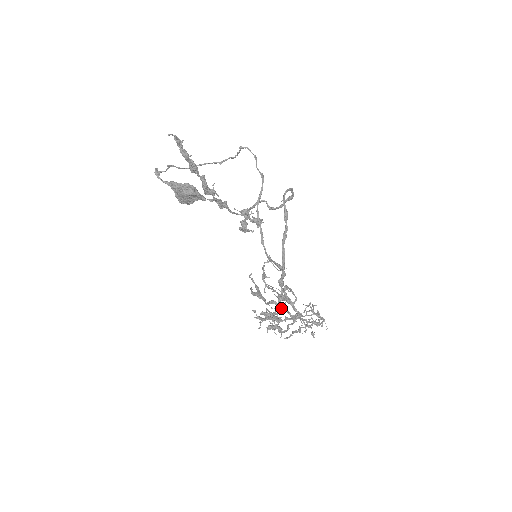
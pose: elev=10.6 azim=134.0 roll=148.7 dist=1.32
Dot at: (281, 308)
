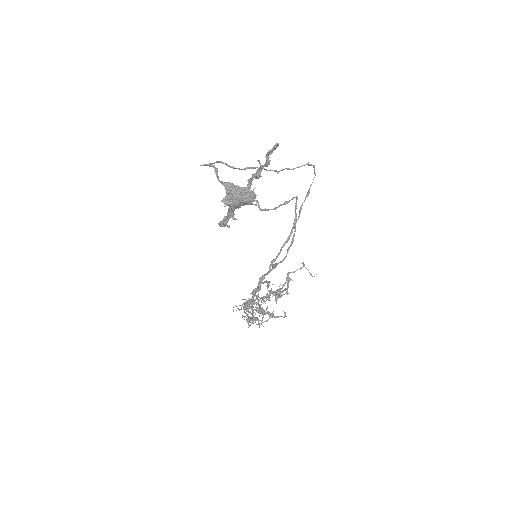
Dot at: occluded
